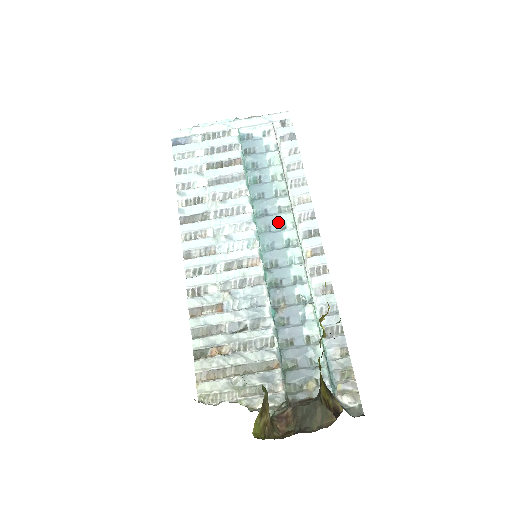
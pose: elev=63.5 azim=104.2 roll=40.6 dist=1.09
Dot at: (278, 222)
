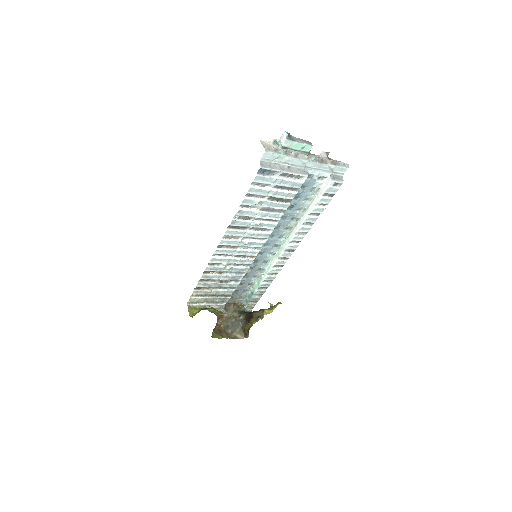
Dot at: (280, 235)
